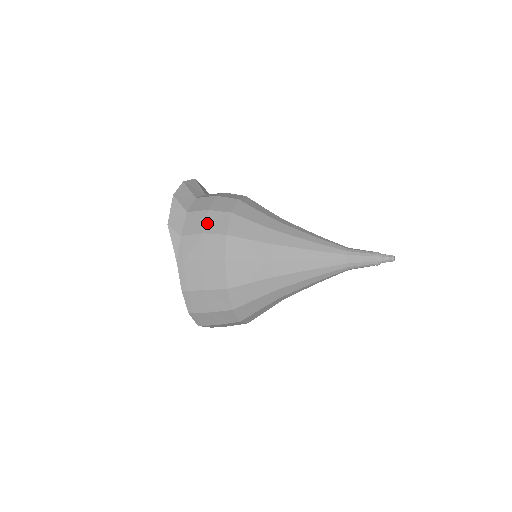
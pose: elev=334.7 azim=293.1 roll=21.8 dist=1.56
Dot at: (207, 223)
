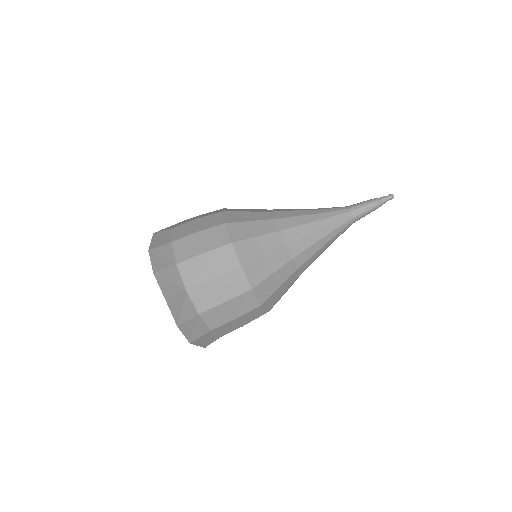
Dot at: (242, 322)
